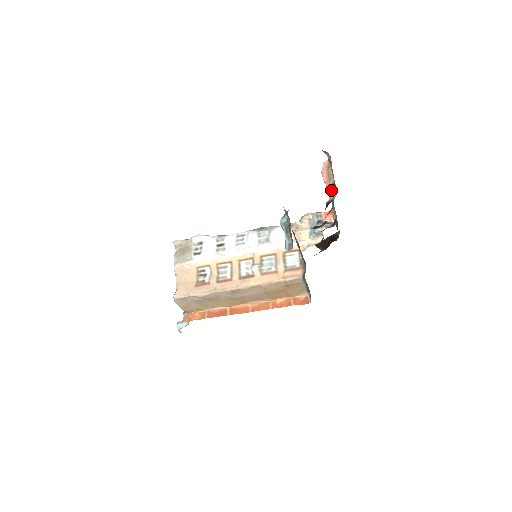
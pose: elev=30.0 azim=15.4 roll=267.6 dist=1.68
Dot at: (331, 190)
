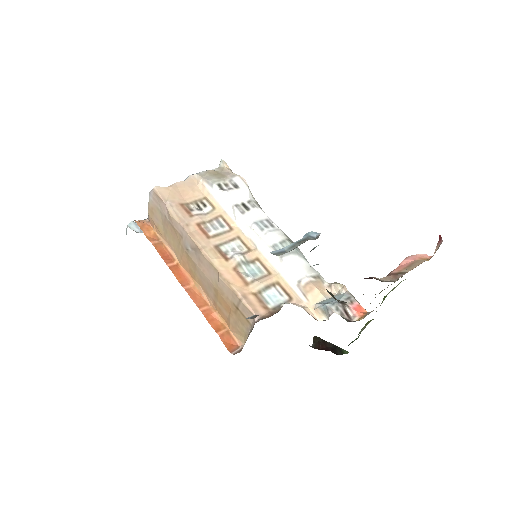
Dot at: (394, 275)
